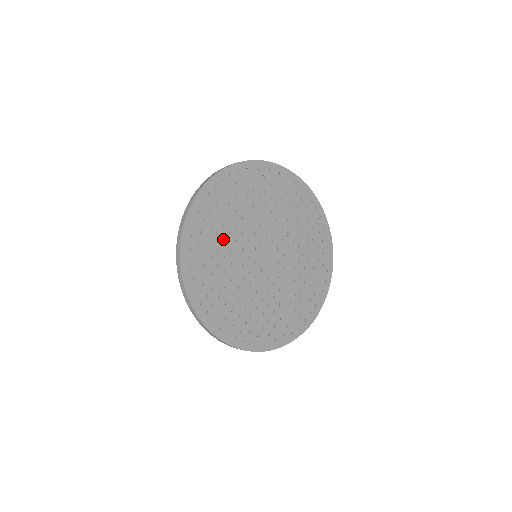
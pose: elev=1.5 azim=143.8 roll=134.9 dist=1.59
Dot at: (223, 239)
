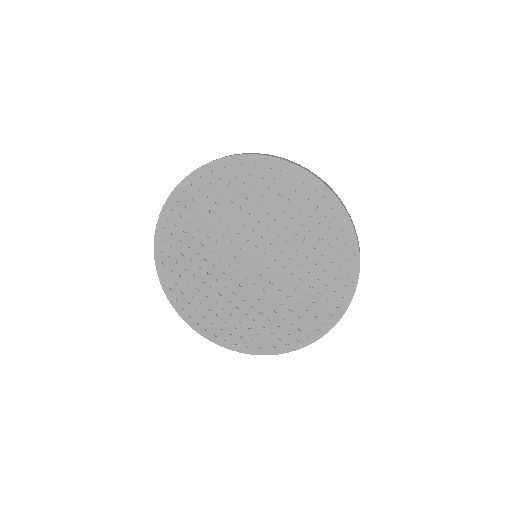
Dot at: (197, 250)
